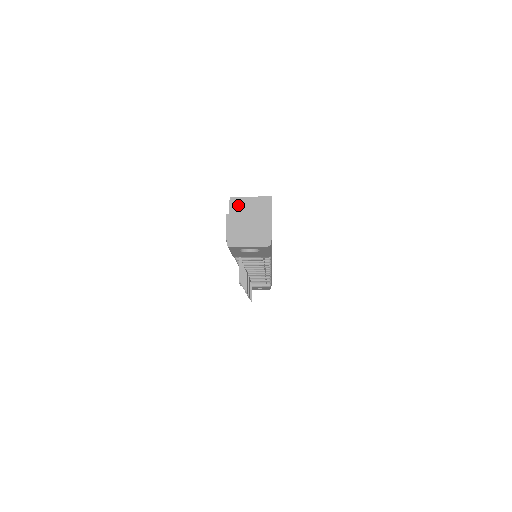
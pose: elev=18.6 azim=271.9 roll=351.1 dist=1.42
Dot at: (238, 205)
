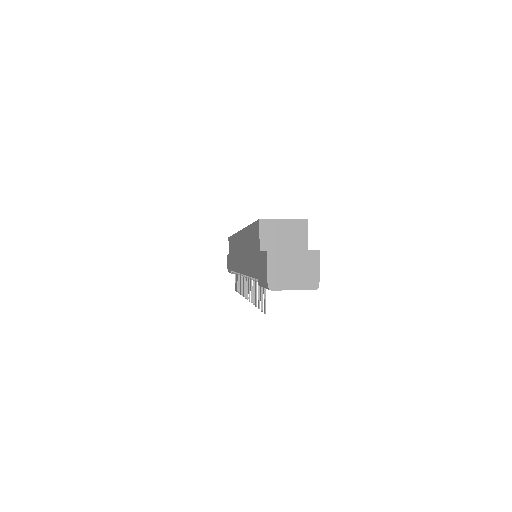
Dot at: (269, 229)
